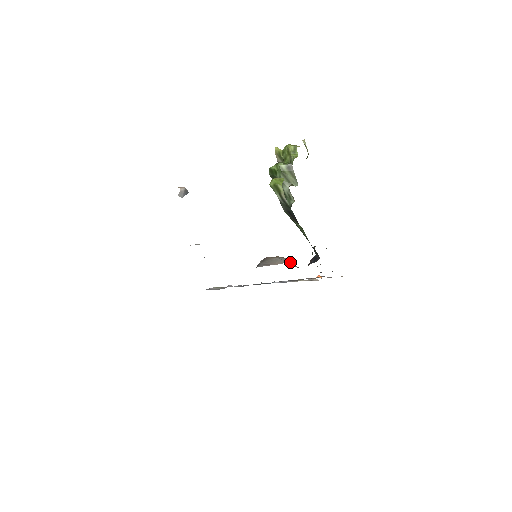
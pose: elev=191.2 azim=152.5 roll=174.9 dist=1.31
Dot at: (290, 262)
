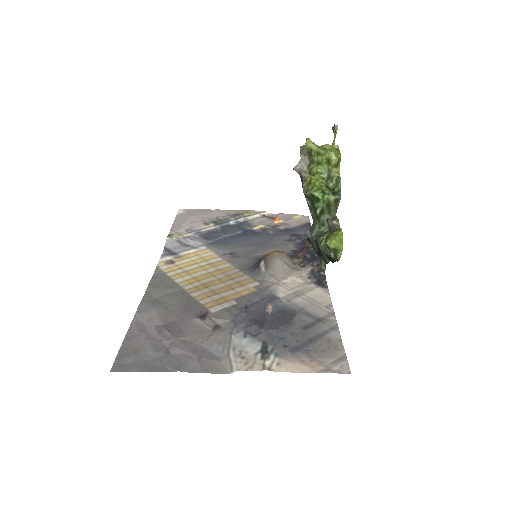
Dot at: (288, 259)
